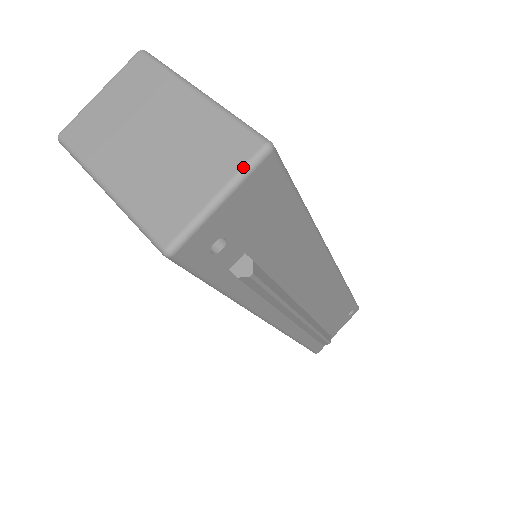
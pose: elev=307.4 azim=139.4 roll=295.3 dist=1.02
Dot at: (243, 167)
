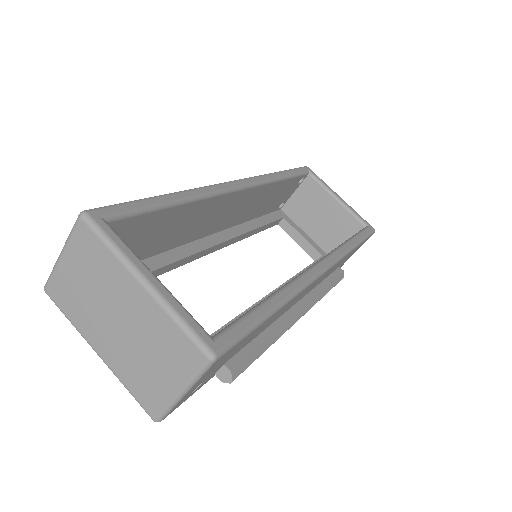
Dot at: (195, 375)
